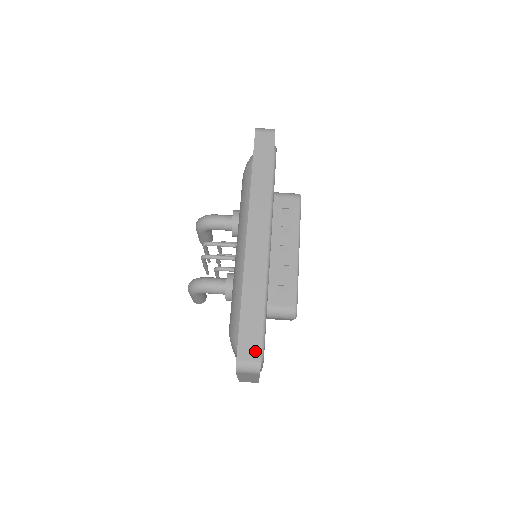
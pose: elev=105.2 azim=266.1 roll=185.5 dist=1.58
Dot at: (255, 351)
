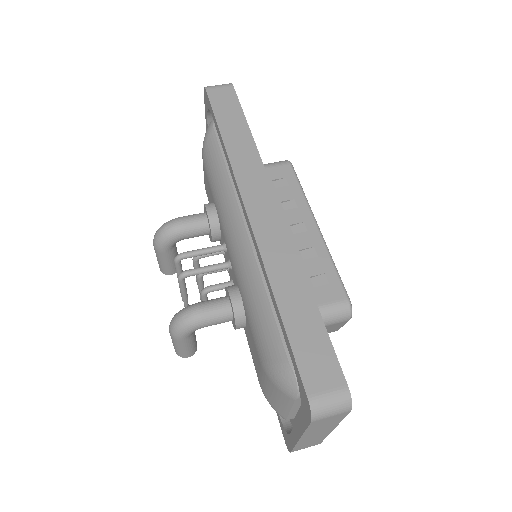
Dot at: (332, 373)
